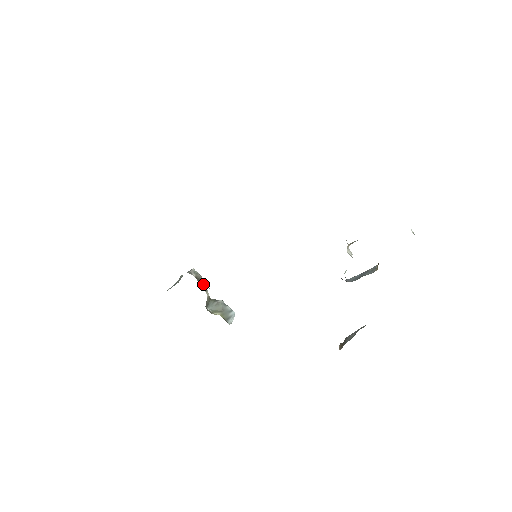
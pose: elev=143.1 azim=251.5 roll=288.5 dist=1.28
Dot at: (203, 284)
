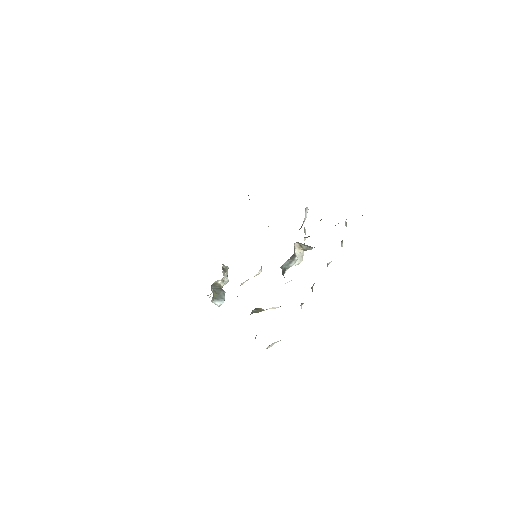
Dot at: (225, 278)
